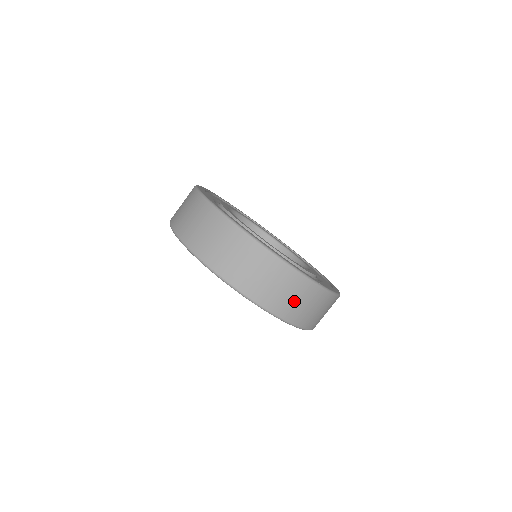
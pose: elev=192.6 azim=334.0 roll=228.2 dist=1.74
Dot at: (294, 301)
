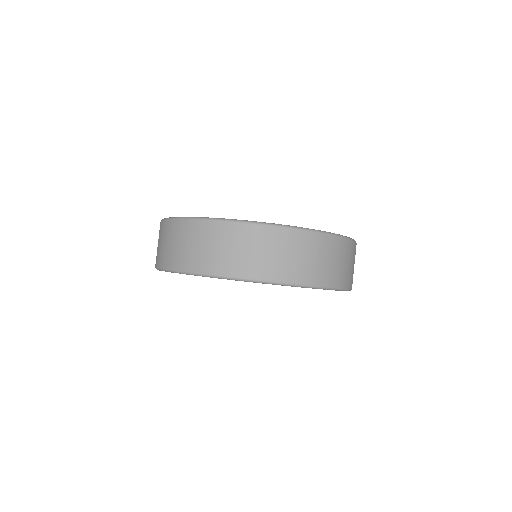
Dot at: occluded
